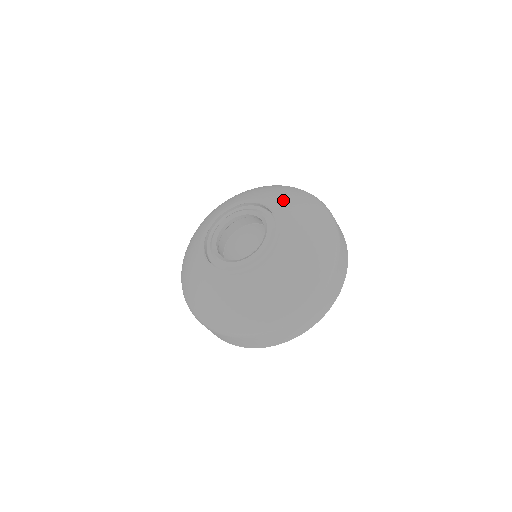
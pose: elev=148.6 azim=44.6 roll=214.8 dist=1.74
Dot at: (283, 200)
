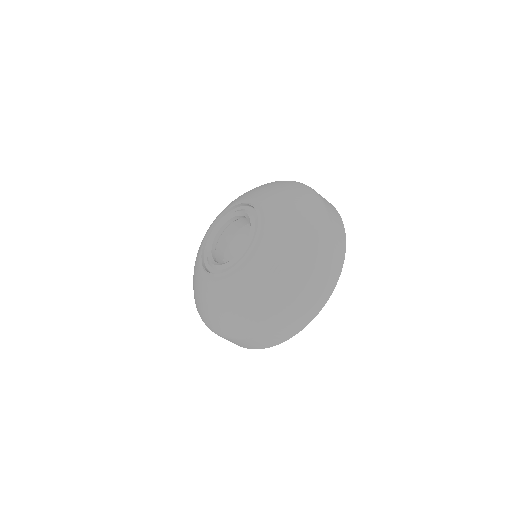
Dot at: (249, 193)
